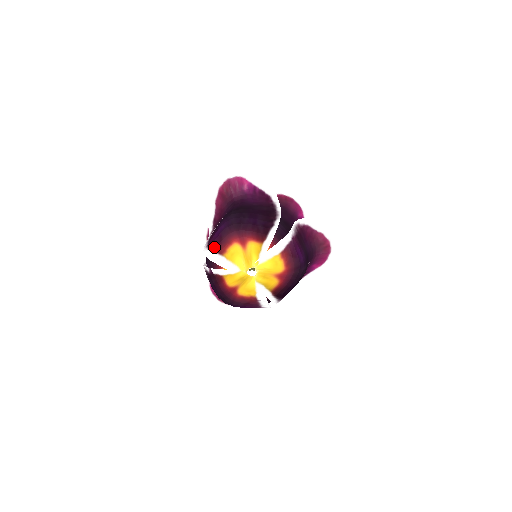
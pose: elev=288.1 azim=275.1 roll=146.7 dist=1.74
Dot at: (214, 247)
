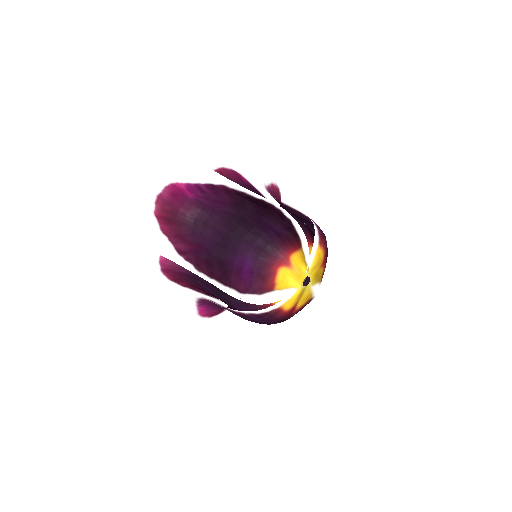
Dot at: (259, 289)
